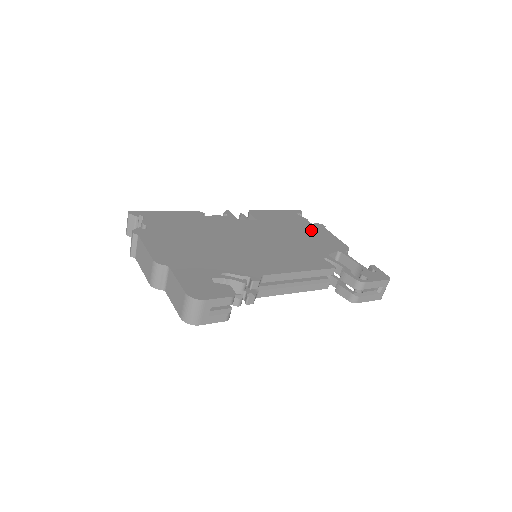
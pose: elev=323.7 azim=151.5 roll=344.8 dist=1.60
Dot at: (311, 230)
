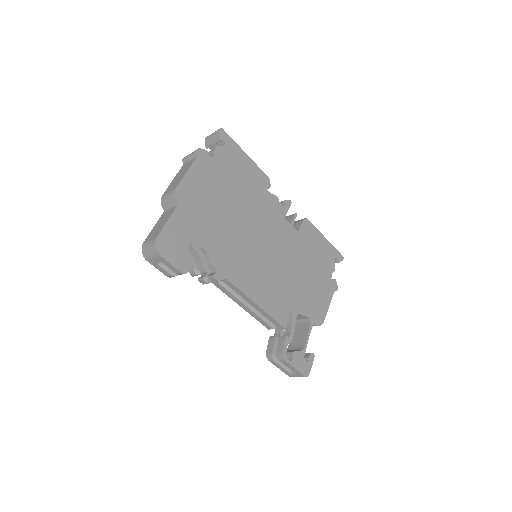
Dot at: (321, 282)
